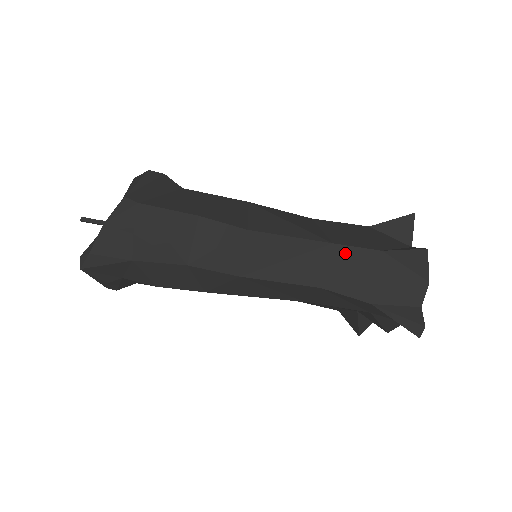
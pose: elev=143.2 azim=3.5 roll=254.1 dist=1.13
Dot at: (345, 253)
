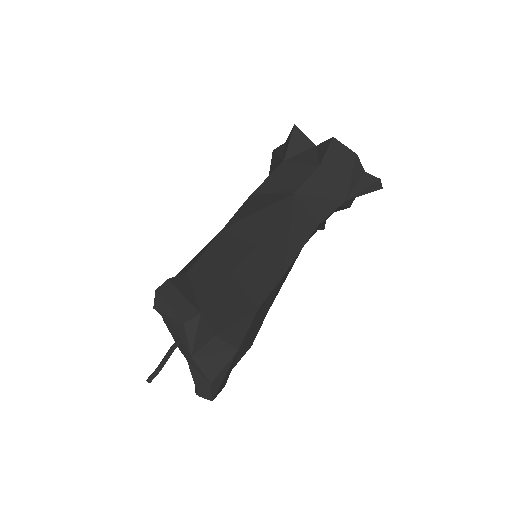
Dot at: (306, 191)
